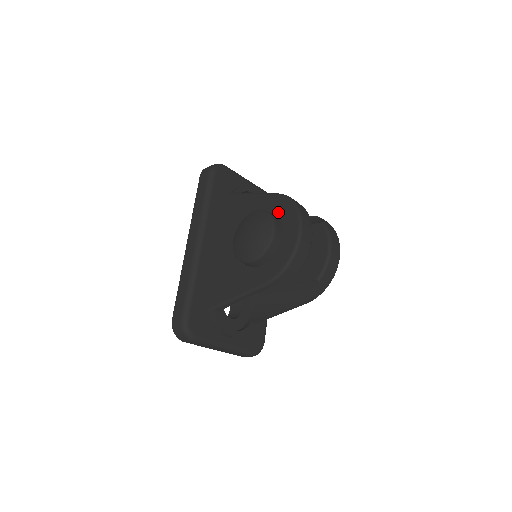
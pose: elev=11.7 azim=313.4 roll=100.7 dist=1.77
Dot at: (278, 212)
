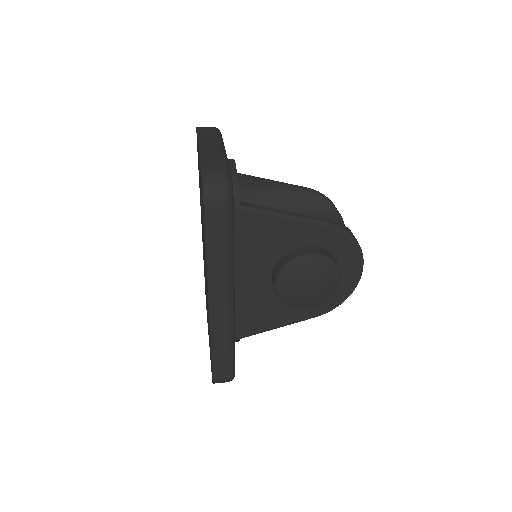
Dot at: (333, 249)
